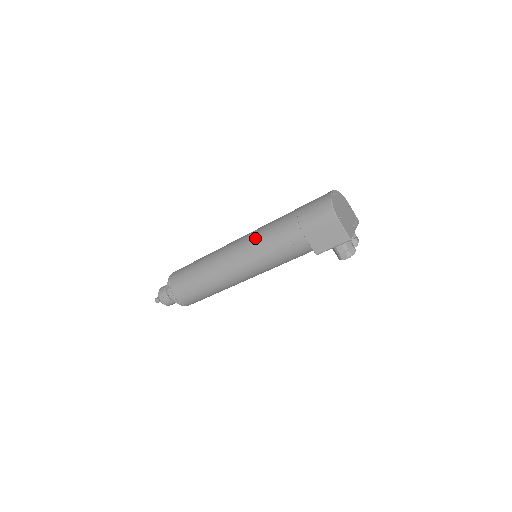
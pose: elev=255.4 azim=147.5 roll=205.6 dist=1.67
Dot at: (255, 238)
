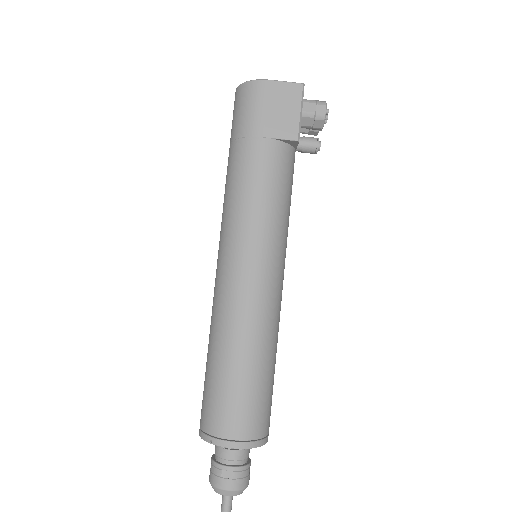
Dot at: (227, 220)
